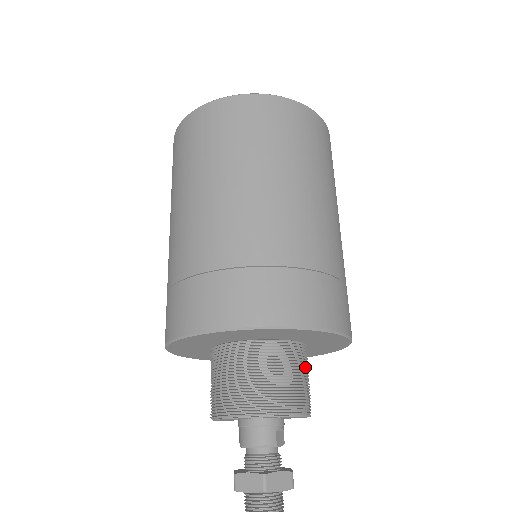
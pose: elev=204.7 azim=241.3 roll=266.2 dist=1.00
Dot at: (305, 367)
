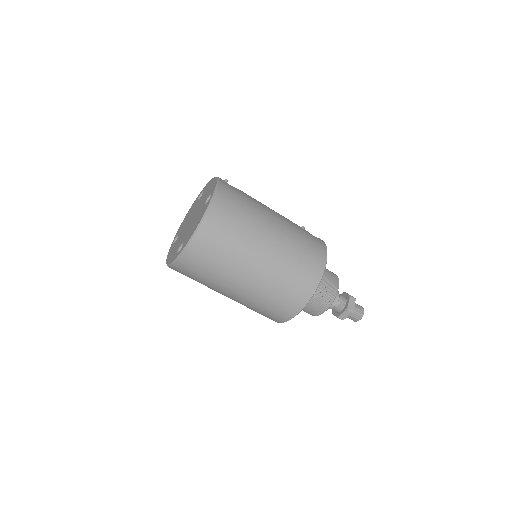
Dot at: (317, 289)
